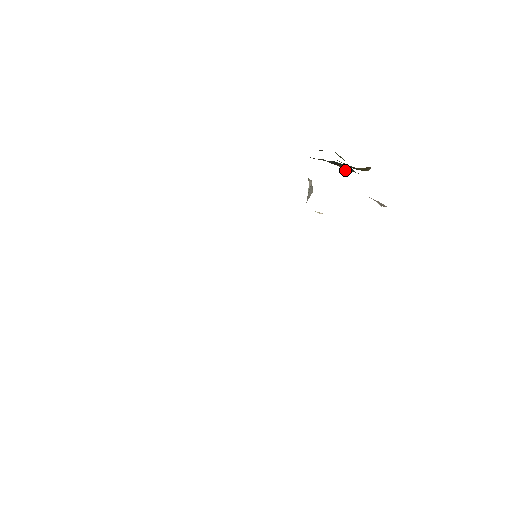
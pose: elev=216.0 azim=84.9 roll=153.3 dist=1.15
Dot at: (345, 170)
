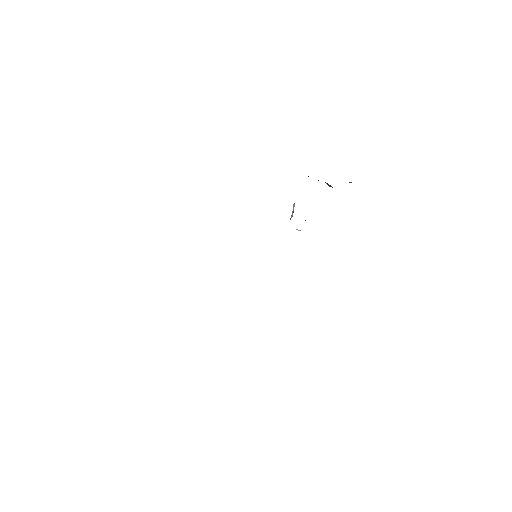
Dot at: (329, 186)
